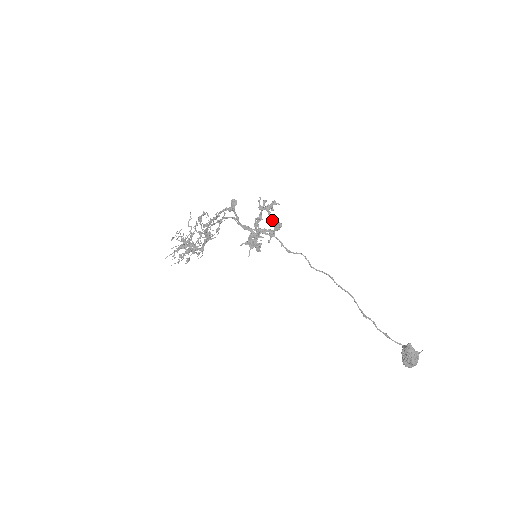
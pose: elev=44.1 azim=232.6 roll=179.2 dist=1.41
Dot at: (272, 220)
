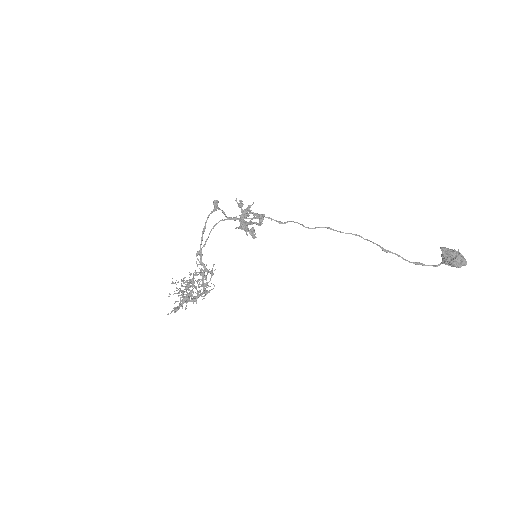
Dot at: (254, 215)
